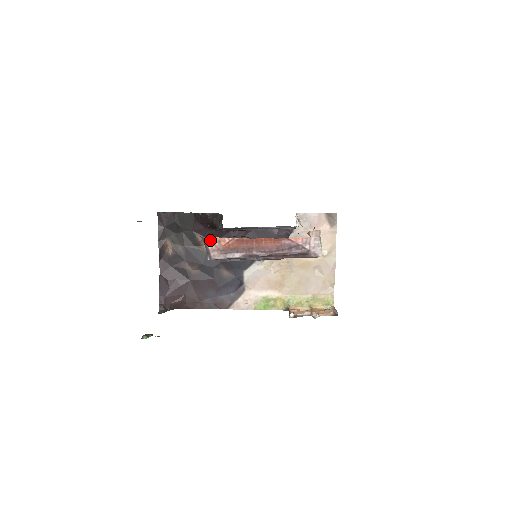
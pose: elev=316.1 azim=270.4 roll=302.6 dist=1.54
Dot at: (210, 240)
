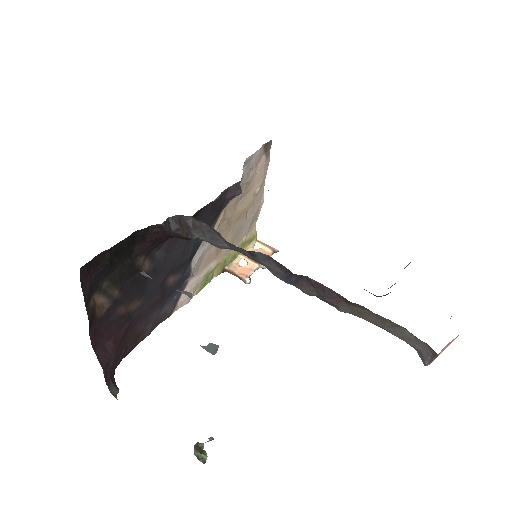
Dot at: (442, 350)
